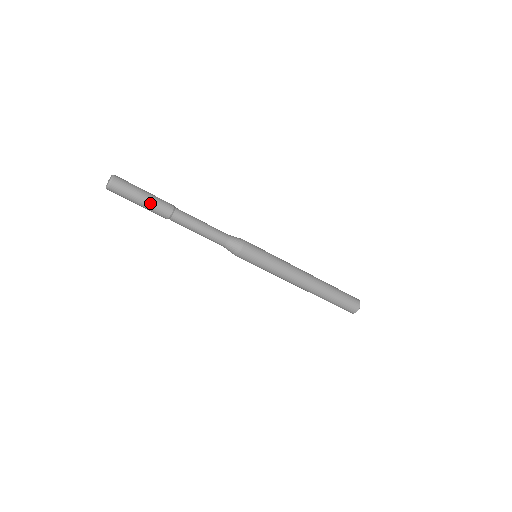
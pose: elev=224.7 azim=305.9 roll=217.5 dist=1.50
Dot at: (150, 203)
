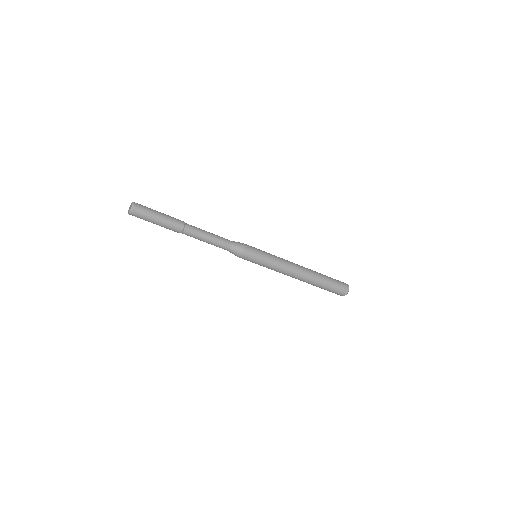
Dot at: (166, 218)
